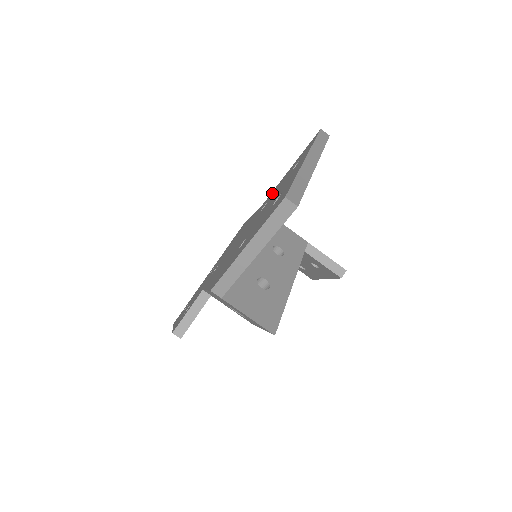
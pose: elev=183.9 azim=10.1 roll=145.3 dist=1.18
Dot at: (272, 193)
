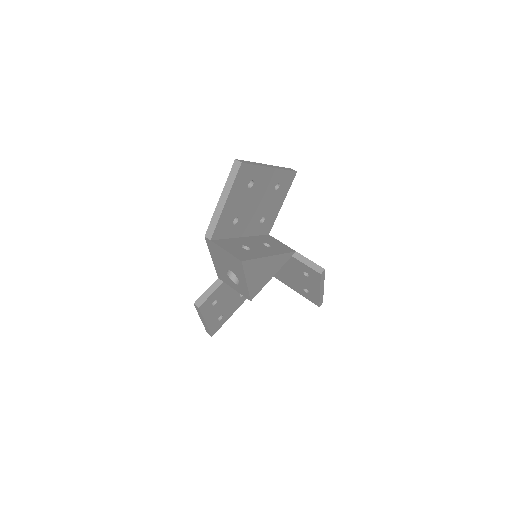
Dot at: occluded
